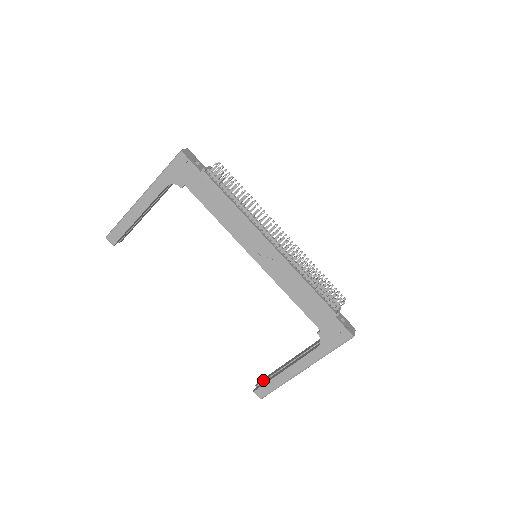
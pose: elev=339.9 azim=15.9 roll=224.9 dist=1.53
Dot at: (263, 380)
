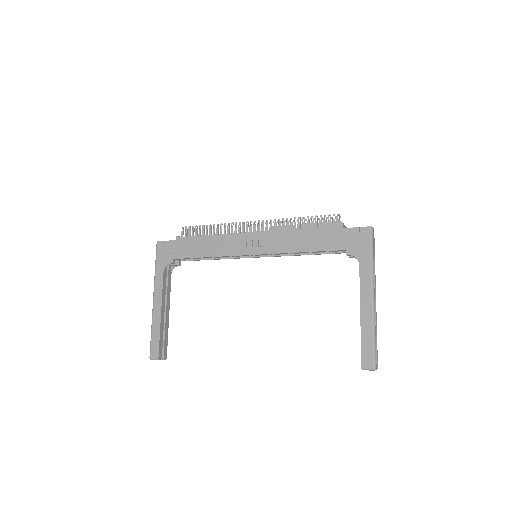
Dot at: occluded
